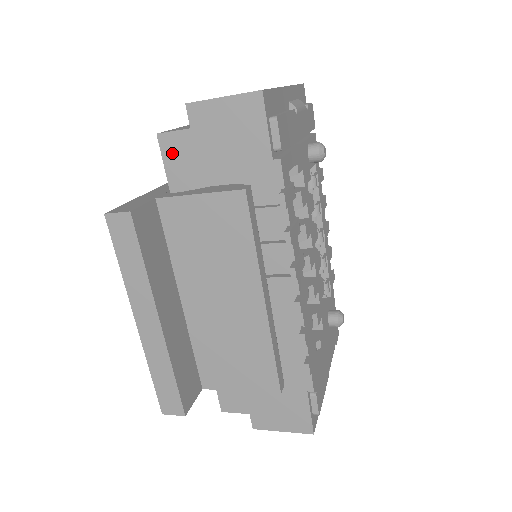
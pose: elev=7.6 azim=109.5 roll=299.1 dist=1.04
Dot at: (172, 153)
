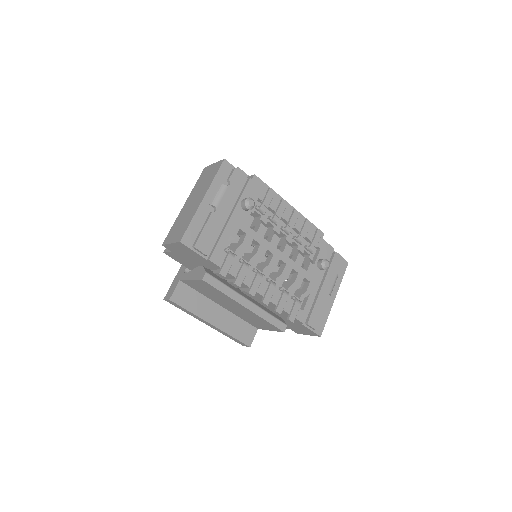
Dot at: (174, 258)
